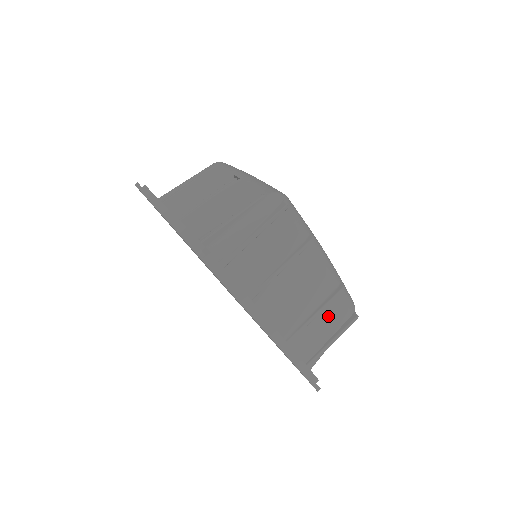
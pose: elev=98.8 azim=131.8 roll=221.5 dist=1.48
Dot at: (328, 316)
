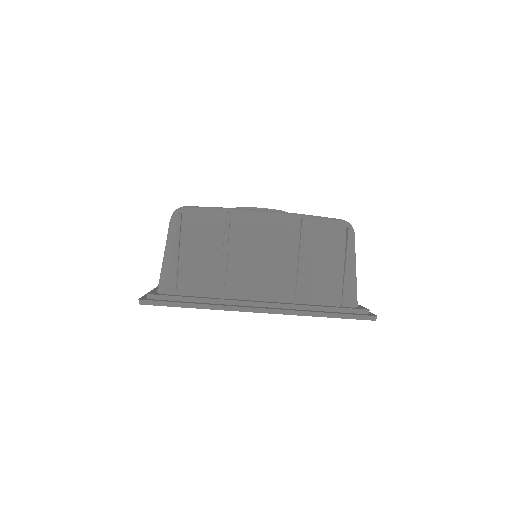
Dot at: (319, 253)
